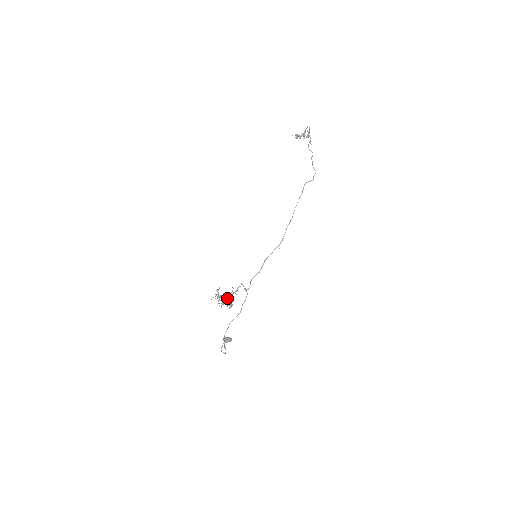
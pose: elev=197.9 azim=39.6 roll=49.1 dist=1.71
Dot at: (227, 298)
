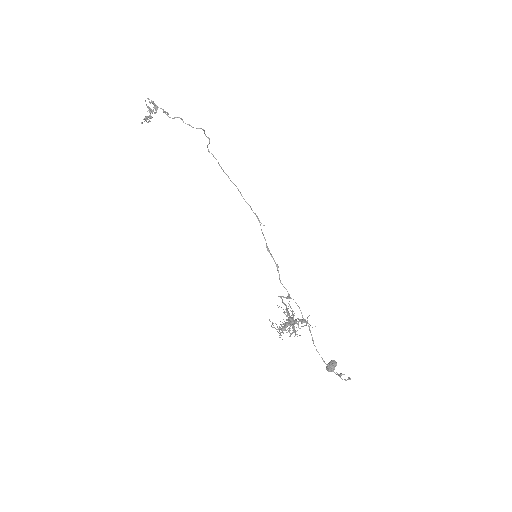
Dot at: (290, 321)
